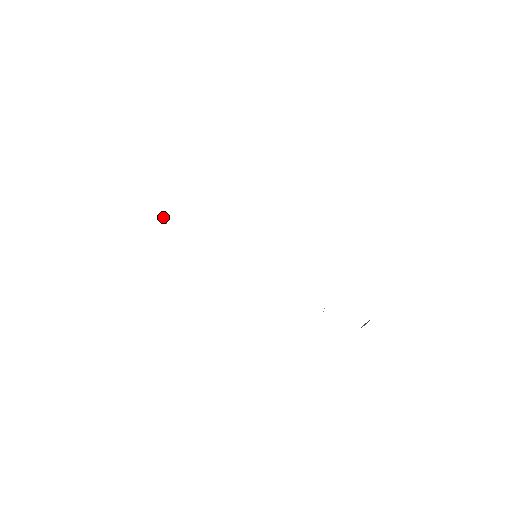
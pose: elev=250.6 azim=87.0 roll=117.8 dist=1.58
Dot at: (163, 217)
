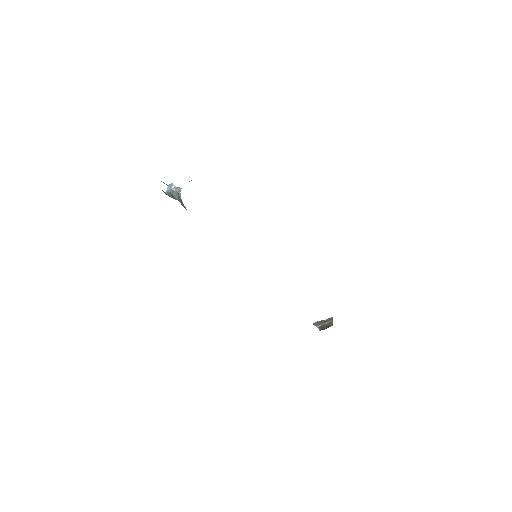
Dot at: (179, 190)
